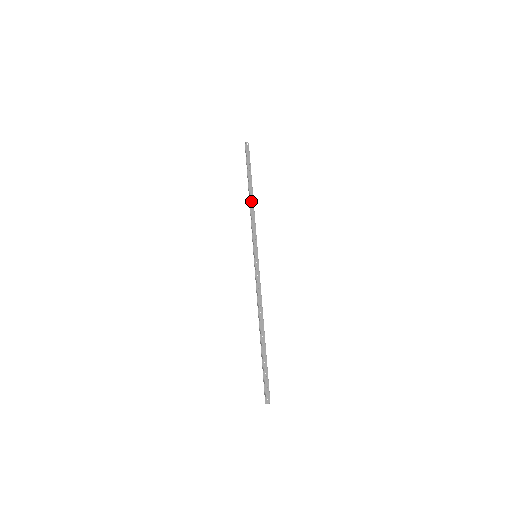
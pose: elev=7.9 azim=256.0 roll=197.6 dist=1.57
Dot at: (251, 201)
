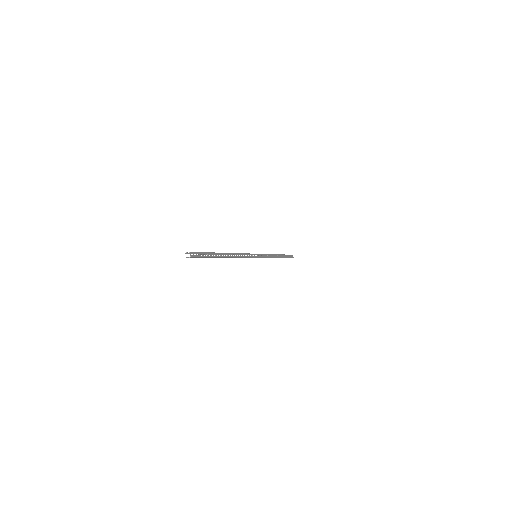
Dot at: occluded
